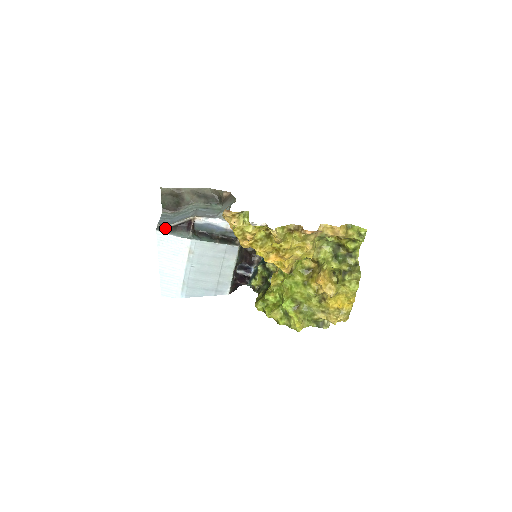
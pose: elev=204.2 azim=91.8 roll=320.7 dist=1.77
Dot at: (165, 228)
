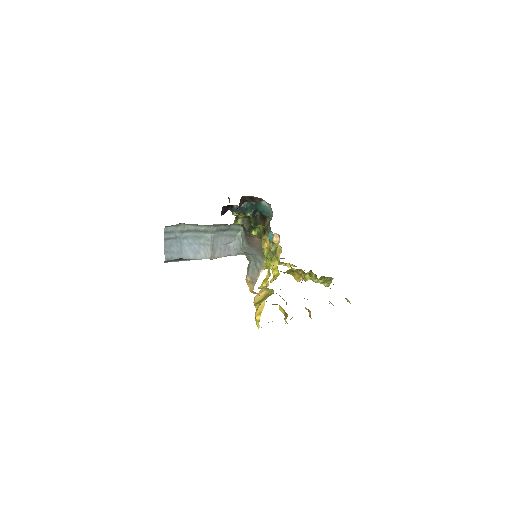
Dot at: (174, 260)
